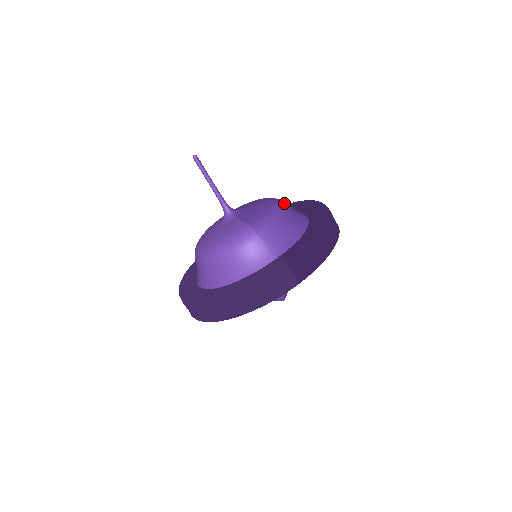
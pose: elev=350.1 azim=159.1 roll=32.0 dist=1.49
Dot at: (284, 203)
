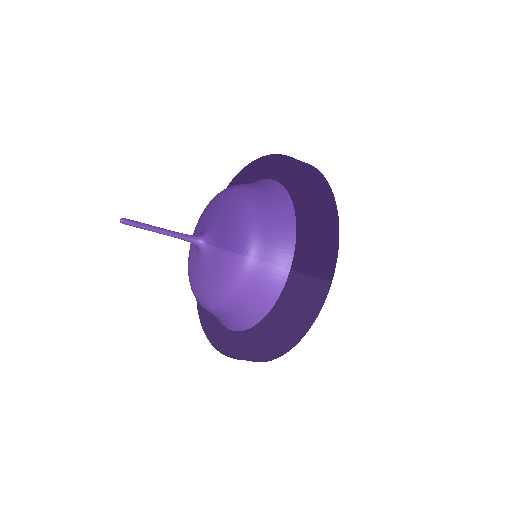
Dot at: (249, 192)
